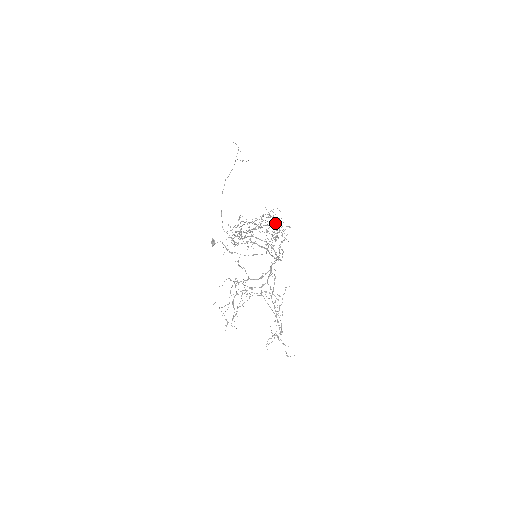
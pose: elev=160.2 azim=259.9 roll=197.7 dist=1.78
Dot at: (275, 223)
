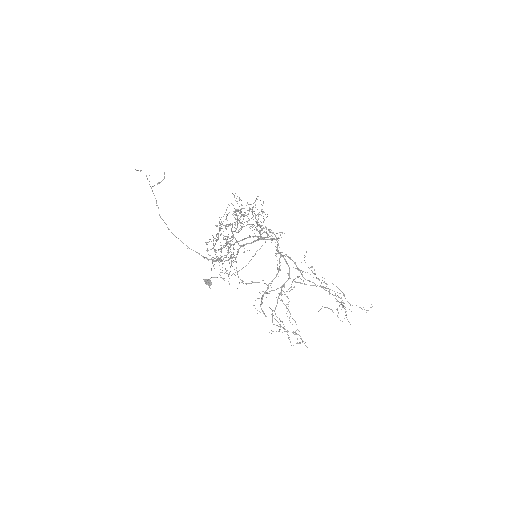
Dot at: (249, 204)
